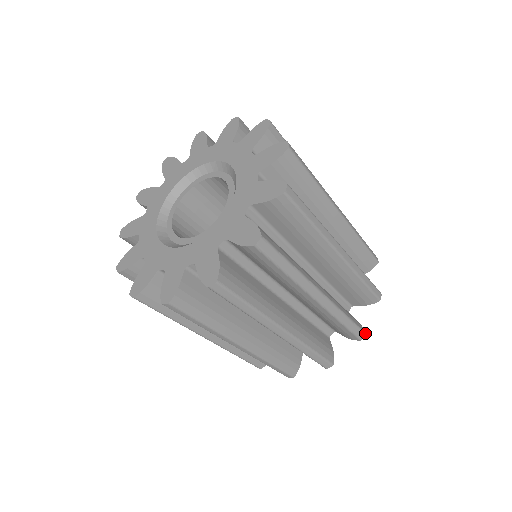
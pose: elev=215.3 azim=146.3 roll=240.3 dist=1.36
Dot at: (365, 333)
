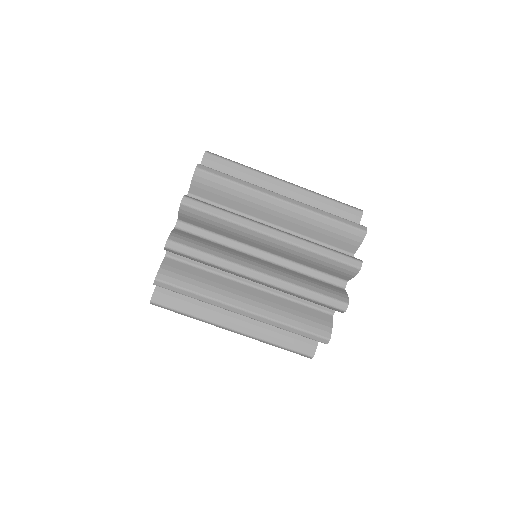
Dot at: (347, 304)
